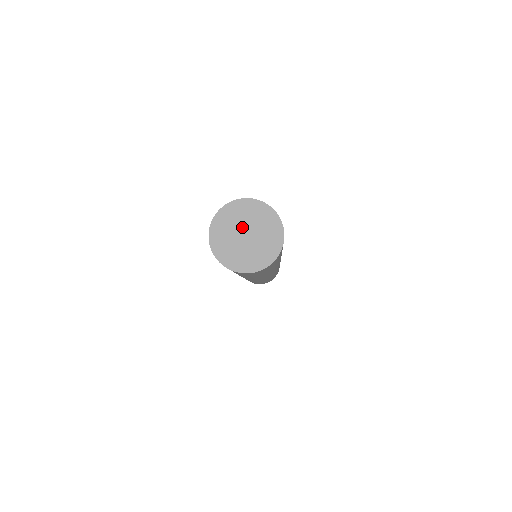
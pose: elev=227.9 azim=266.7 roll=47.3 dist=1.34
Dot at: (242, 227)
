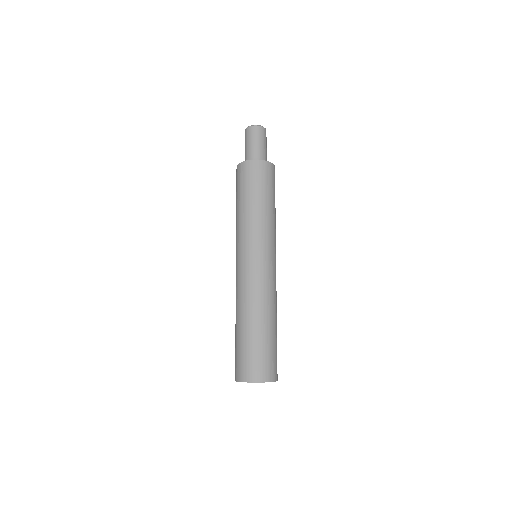
Dot at: occluded
